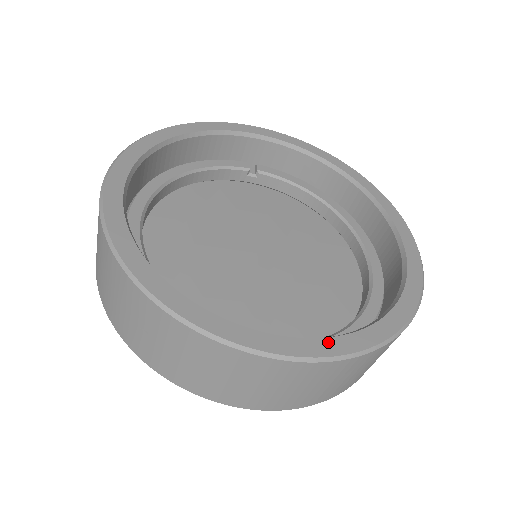
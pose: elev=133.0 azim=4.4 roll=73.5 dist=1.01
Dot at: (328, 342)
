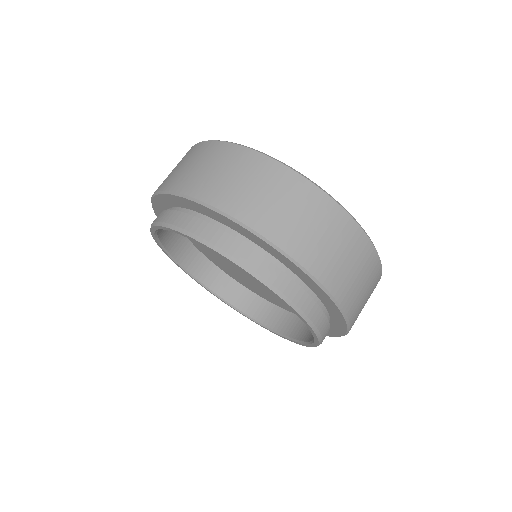
Dot at: occluded
